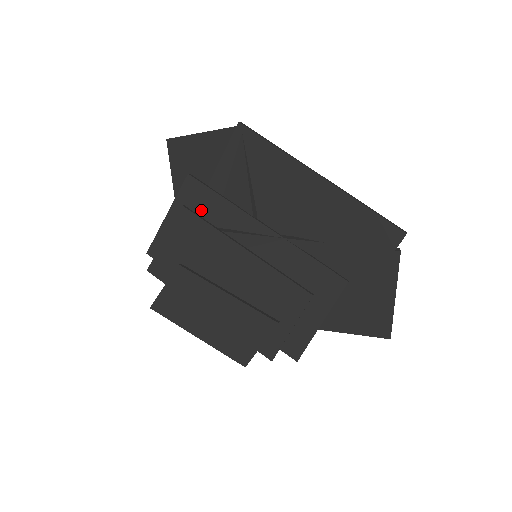
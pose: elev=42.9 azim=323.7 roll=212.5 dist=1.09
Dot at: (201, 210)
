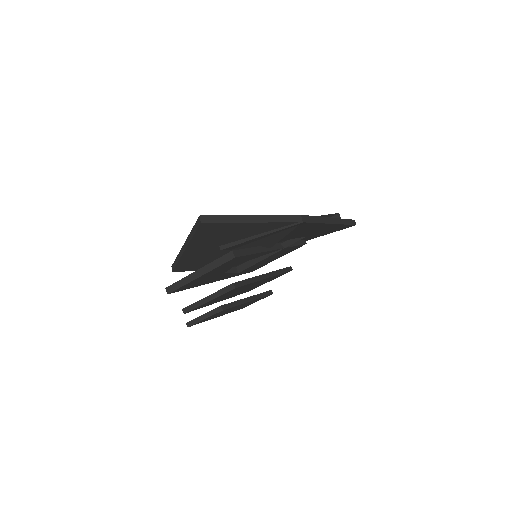
Dot at: (233, 264)
